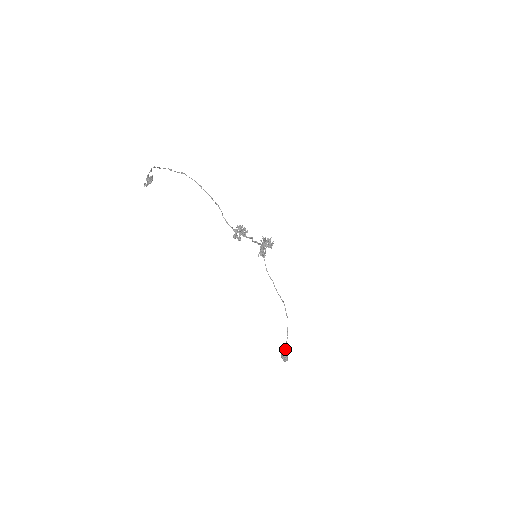
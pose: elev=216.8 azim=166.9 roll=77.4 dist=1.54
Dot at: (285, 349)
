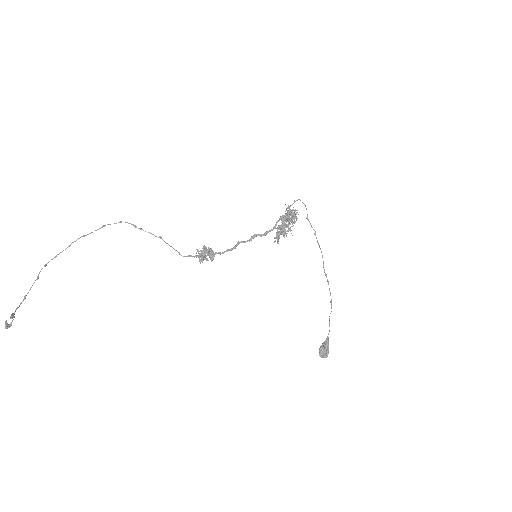
Dot at: (327, 342)
